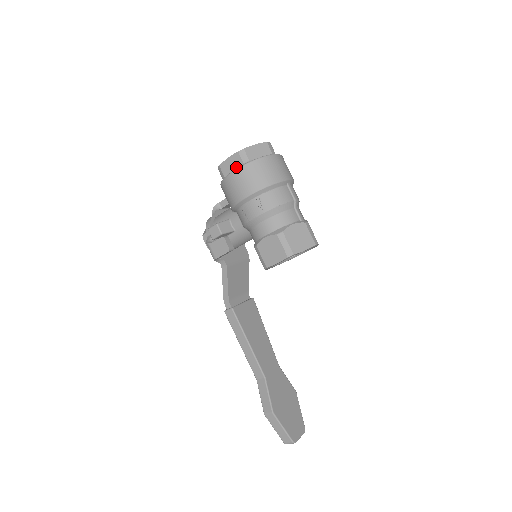
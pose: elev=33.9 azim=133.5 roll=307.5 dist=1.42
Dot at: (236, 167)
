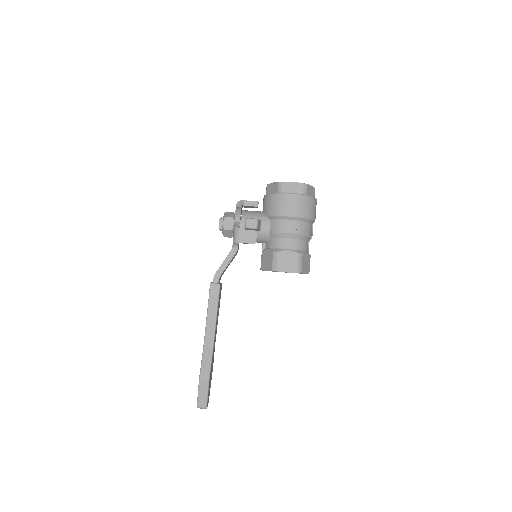
Dot at: (296, 192)
